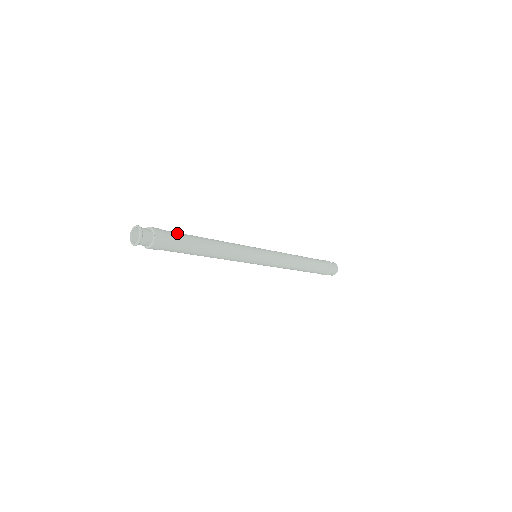
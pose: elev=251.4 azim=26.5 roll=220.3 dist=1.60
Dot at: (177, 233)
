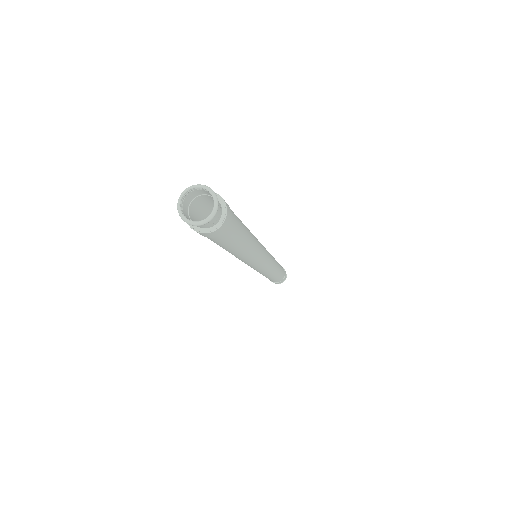
Dot at: (236, 216)
